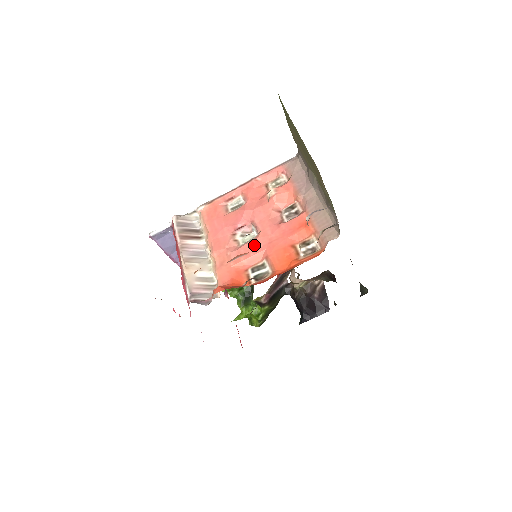
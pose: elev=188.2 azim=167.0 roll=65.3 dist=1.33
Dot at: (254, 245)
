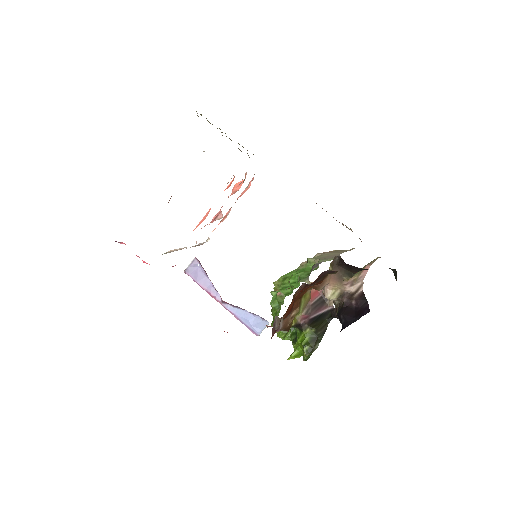
Dot at: occluded
